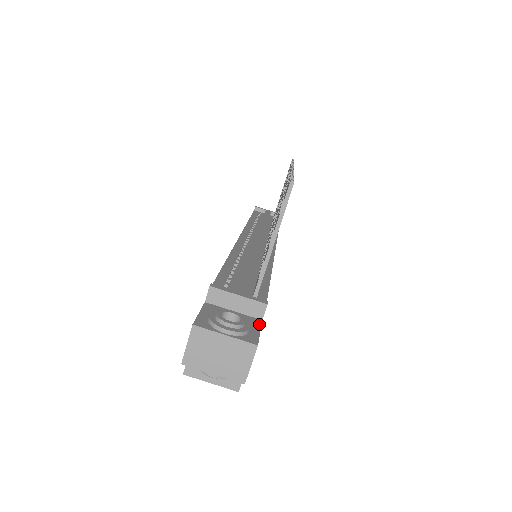
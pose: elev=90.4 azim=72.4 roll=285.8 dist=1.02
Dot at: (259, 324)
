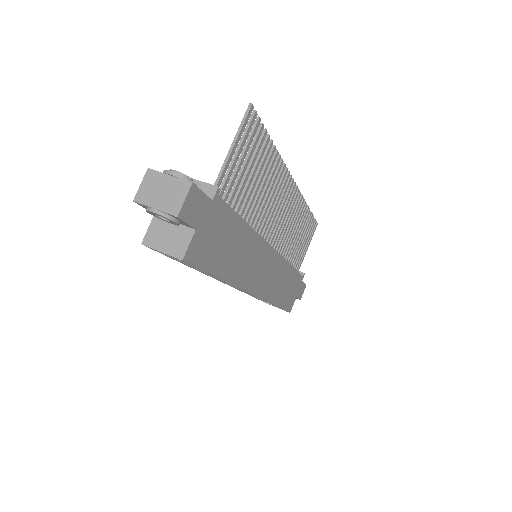
Dot at: (207, 196)
